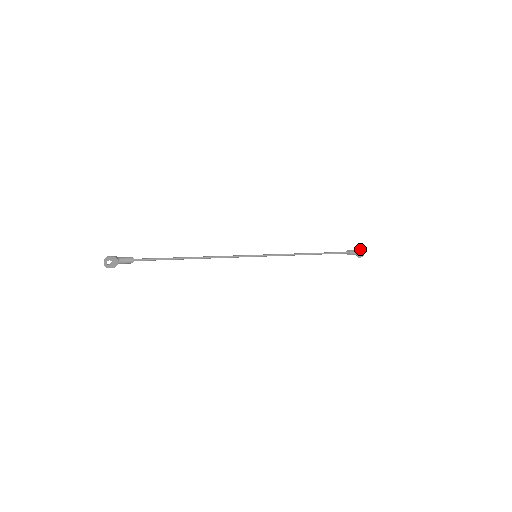
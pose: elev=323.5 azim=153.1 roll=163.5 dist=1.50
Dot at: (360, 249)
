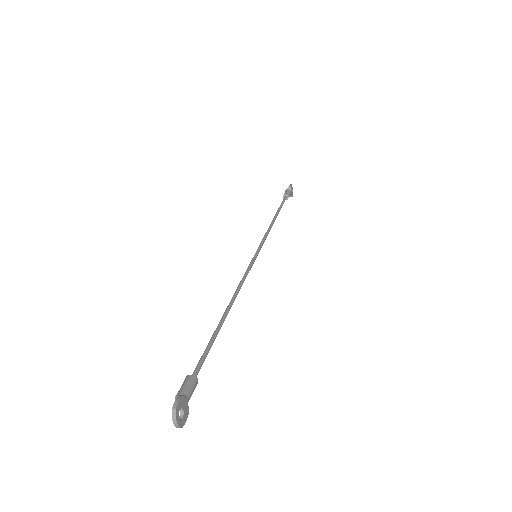
Dot at: (289, 186)
